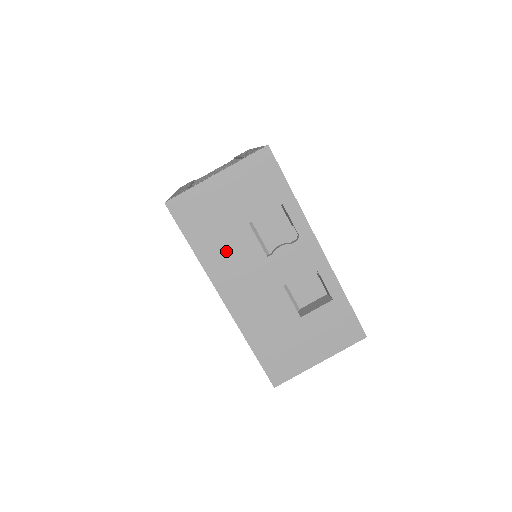
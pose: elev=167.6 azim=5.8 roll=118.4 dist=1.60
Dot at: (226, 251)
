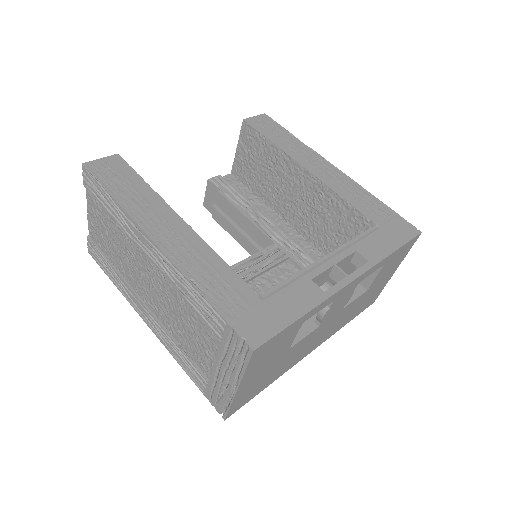
Dot at: (289, 361)
